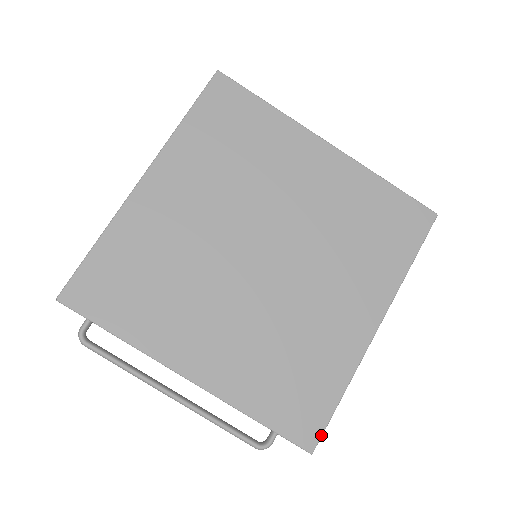
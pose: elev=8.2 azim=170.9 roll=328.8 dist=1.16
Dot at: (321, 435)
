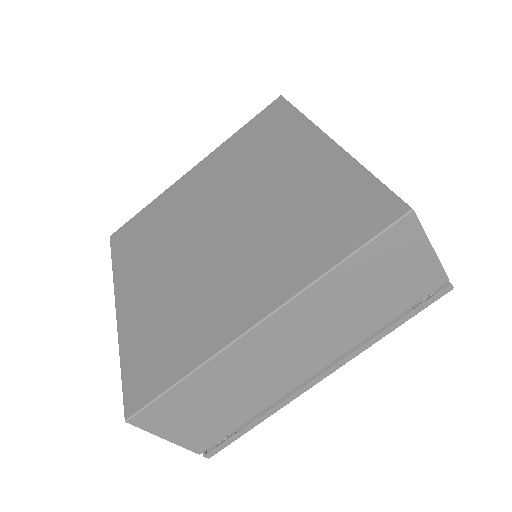
Dot at: (143, 407)
